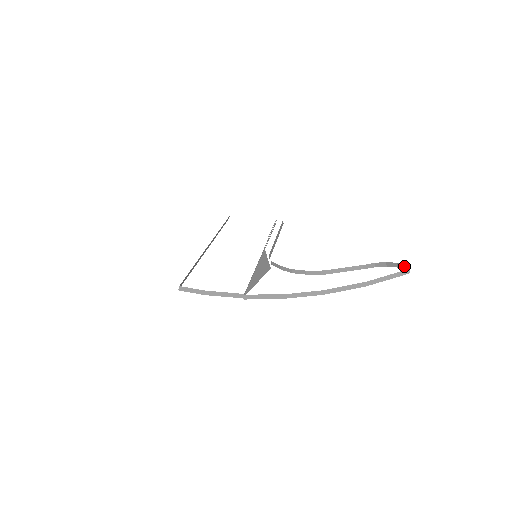
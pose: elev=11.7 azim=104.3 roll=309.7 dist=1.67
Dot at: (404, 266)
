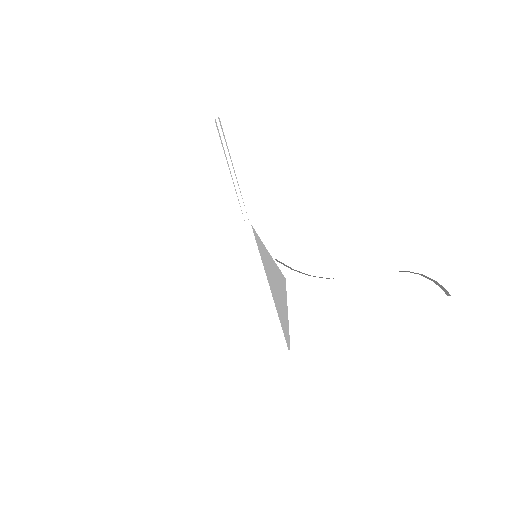
Dot at: (443, 288)
